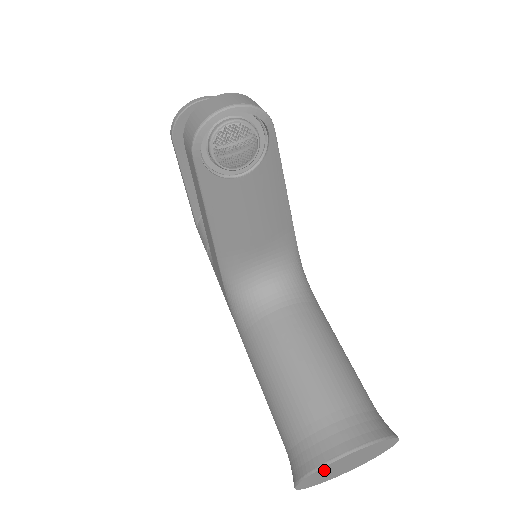
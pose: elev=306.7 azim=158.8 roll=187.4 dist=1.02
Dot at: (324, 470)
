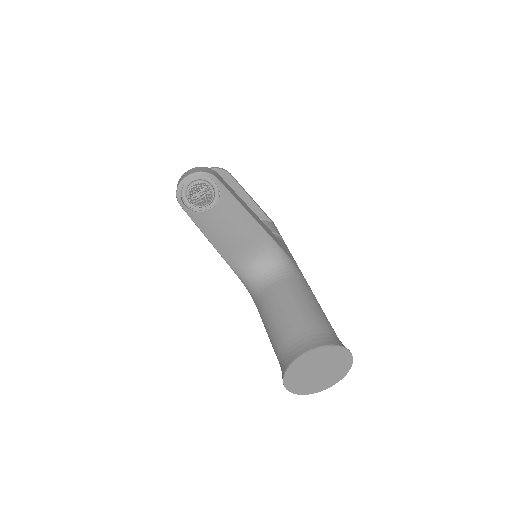
Dot at: (296, 372)
